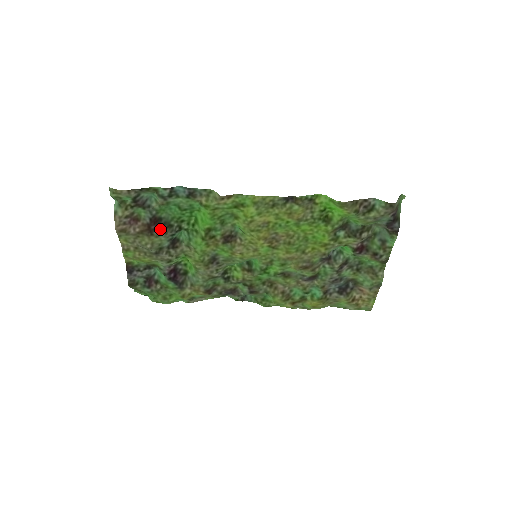
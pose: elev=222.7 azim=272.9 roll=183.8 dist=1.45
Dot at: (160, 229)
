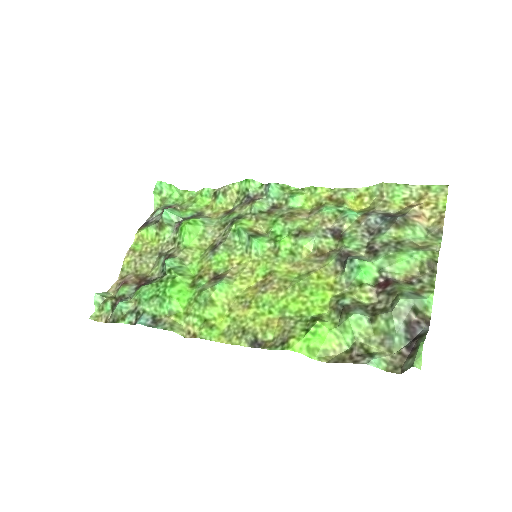
Dot at: (150, 281)
